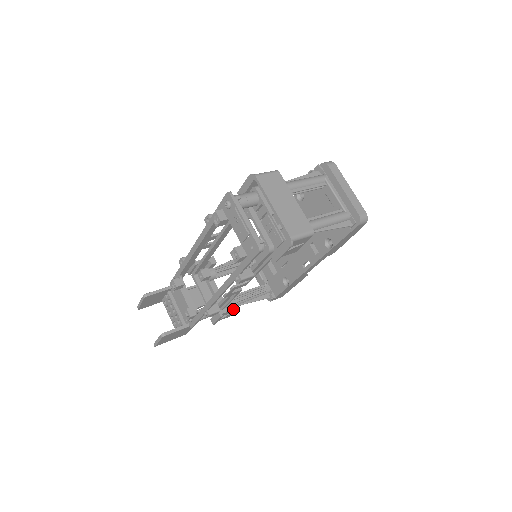
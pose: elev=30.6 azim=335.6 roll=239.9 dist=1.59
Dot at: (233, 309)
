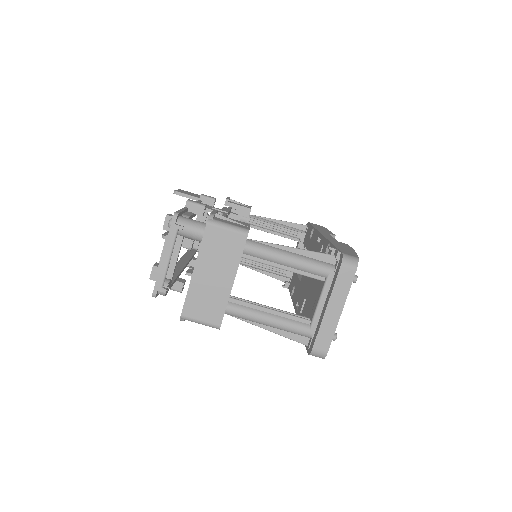
Dot at: occluded
